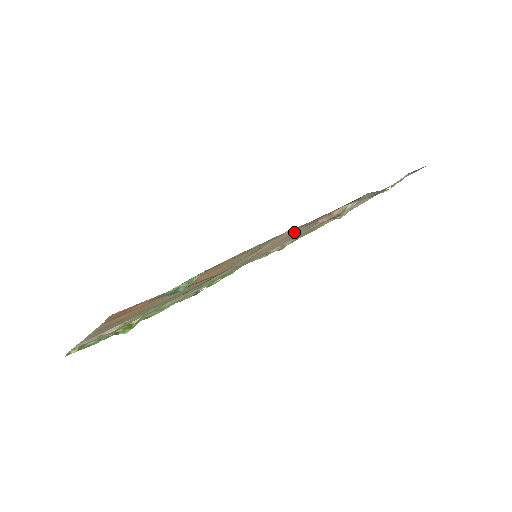
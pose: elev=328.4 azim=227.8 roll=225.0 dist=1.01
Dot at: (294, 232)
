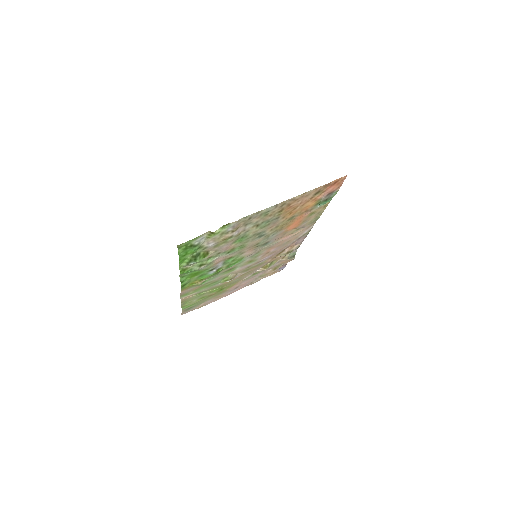
Dot at: (296, 238)
